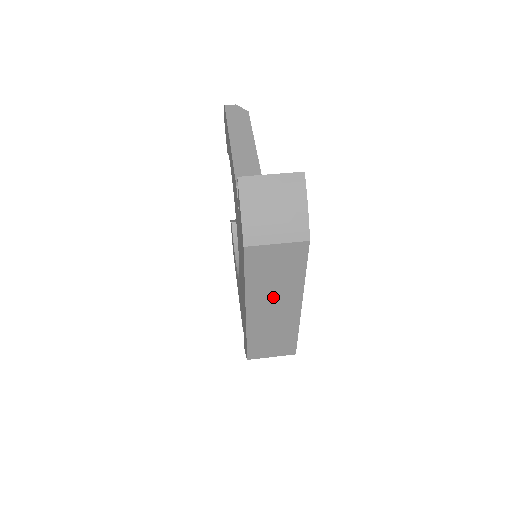
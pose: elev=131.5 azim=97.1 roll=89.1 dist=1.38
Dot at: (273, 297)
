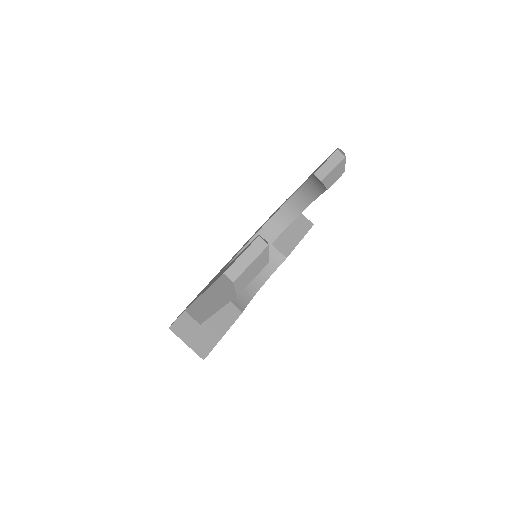
Dot at: occluded
